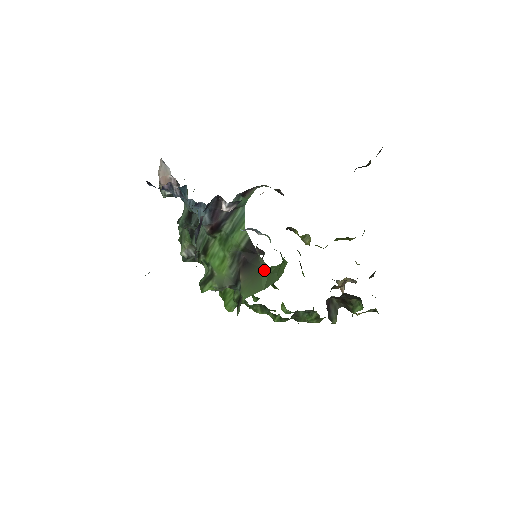
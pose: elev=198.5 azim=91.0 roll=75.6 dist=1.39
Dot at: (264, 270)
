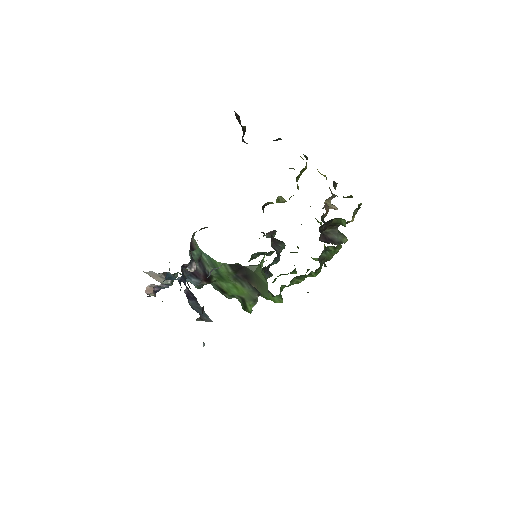
Dot at: (257, 272)
